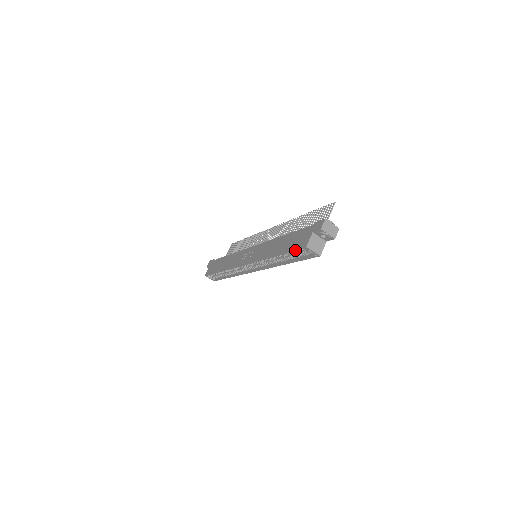
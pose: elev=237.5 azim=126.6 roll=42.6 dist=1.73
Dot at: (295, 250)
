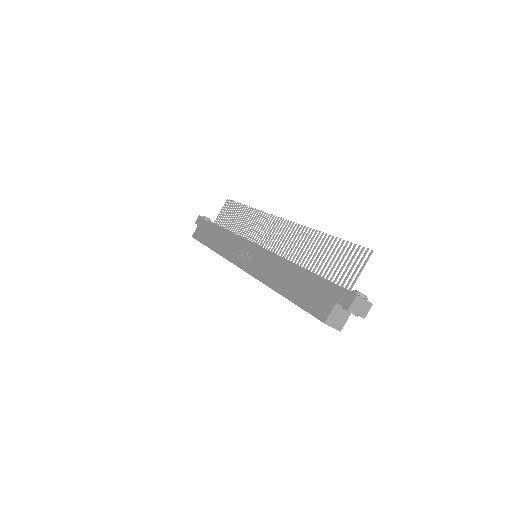
Dot at: occluded
